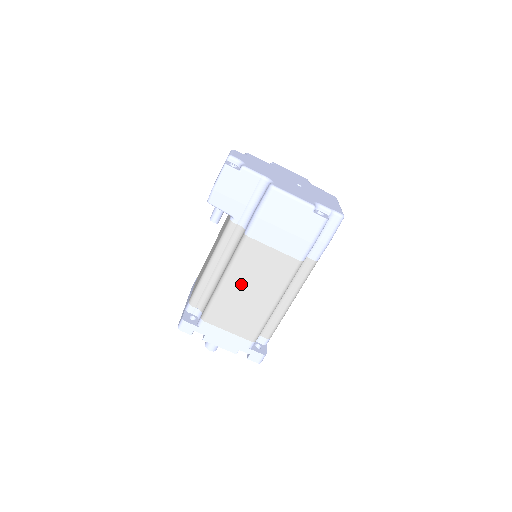
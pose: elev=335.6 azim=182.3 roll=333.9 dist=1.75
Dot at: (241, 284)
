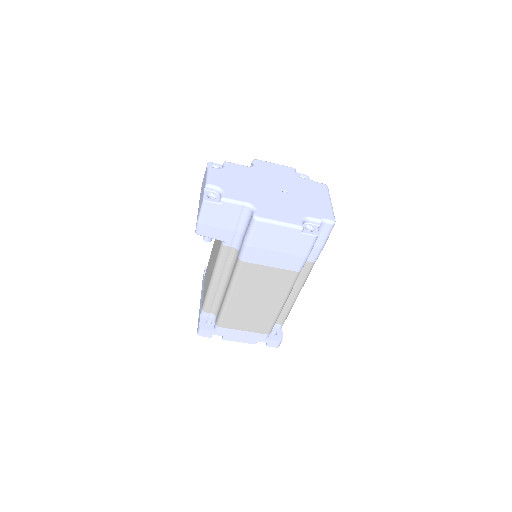
Dot at: (246, 297)
